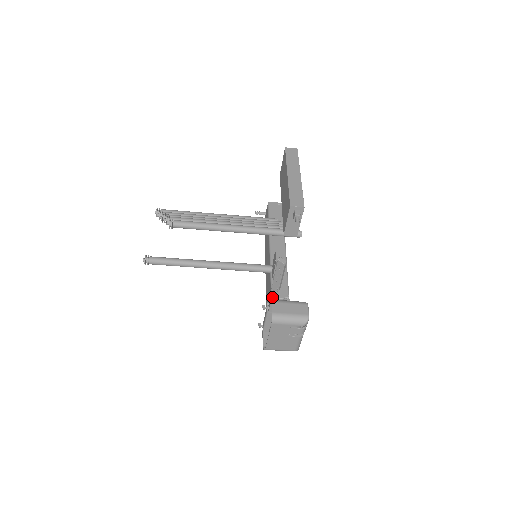
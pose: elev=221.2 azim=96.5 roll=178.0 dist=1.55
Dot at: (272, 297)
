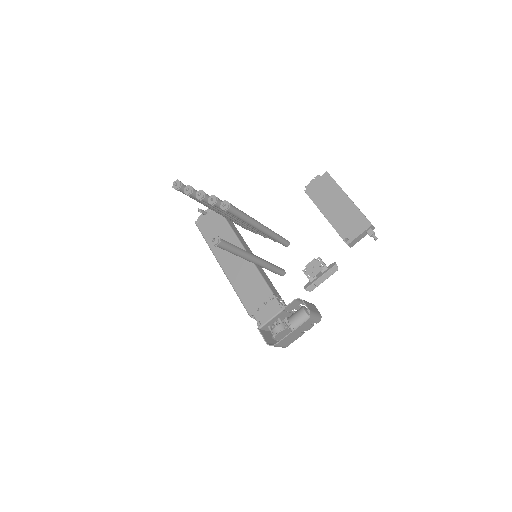
Dot at: (275, 297)
